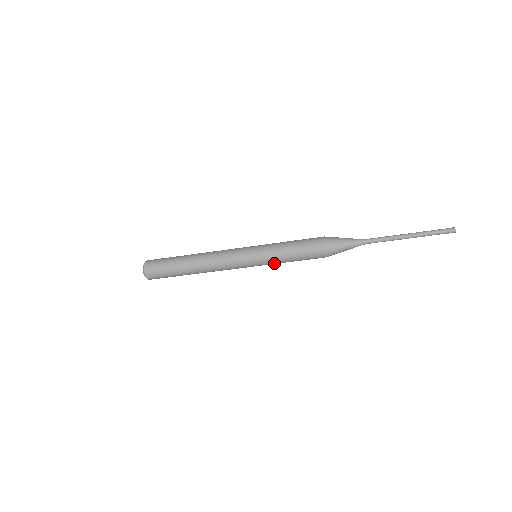
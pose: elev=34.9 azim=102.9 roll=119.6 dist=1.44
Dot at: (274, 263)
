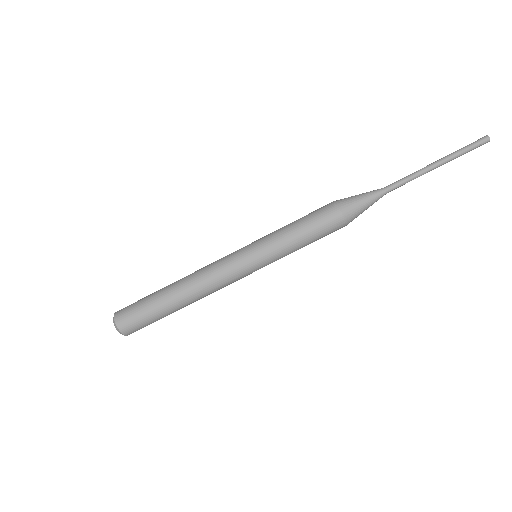
Dot at: (274, 240)
